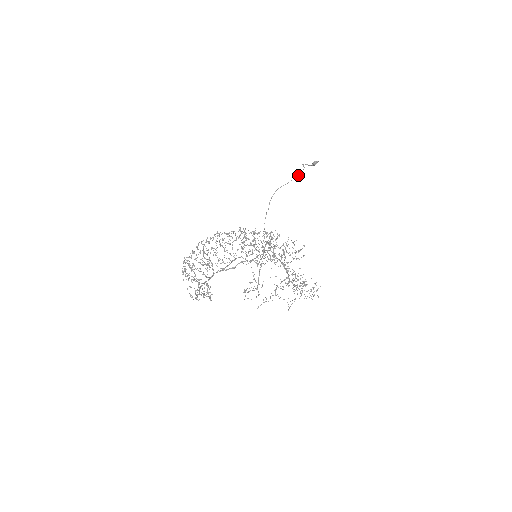
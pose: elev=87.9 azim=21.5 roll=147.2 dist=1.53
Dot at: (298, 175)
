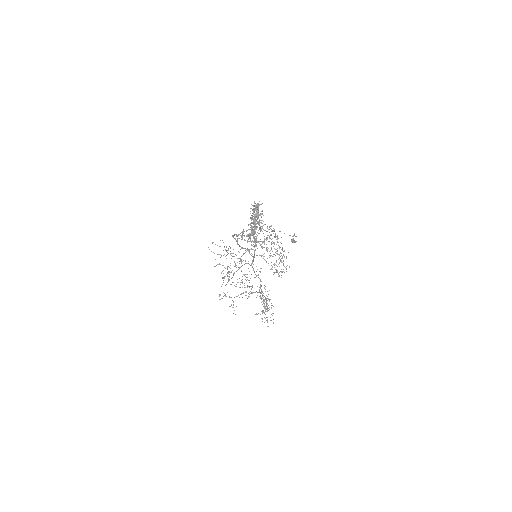
Dot at: occluded
